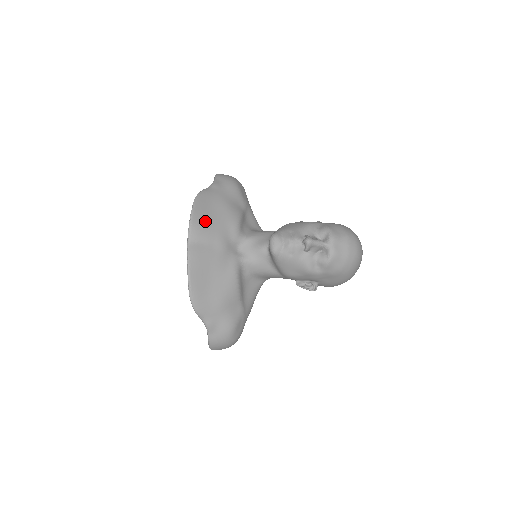
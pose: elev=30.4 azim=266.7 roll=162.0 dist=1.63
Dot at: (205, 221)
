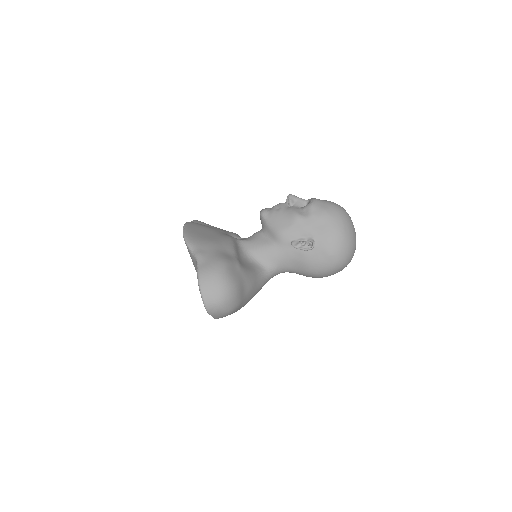
Dot at: occluded
